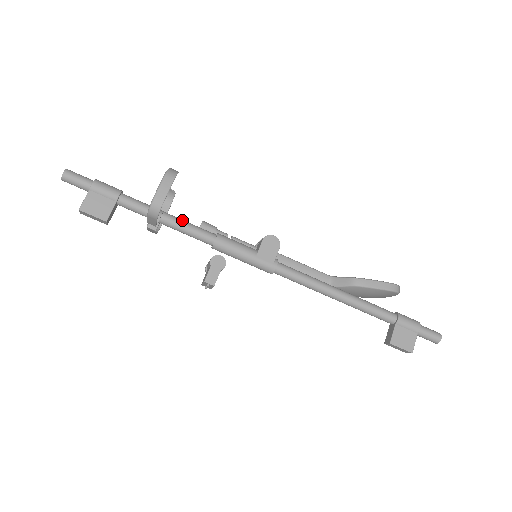
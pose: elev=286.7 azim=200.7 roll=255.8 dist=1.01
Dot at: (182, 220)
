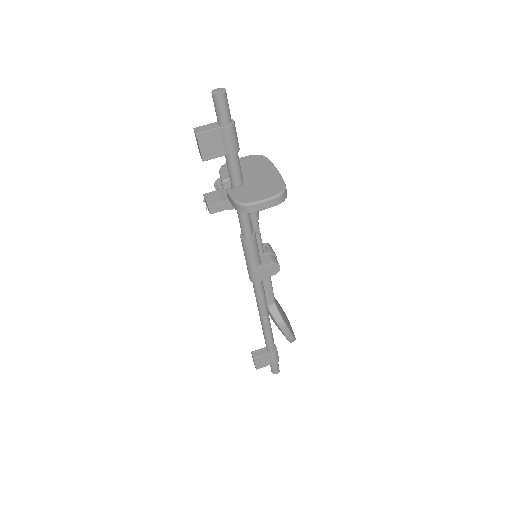
Dot at: occluded
